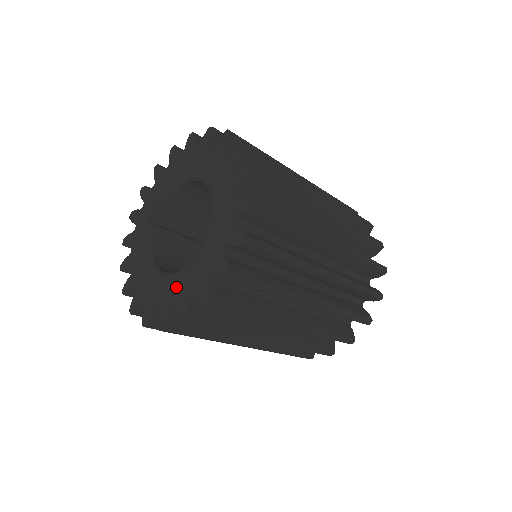
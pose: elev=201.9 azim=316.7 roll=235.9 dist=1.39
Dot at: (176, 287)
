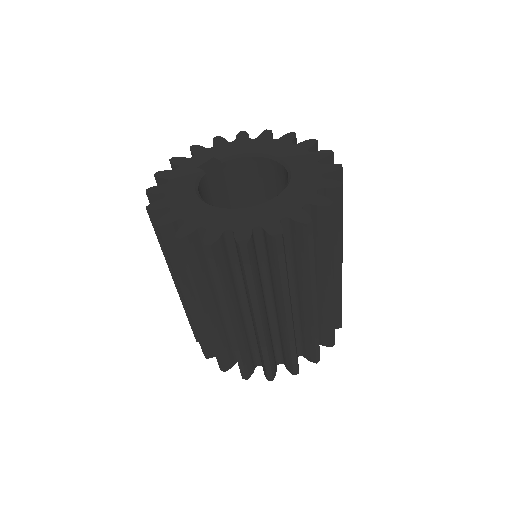
Dot at: (235, 218)
